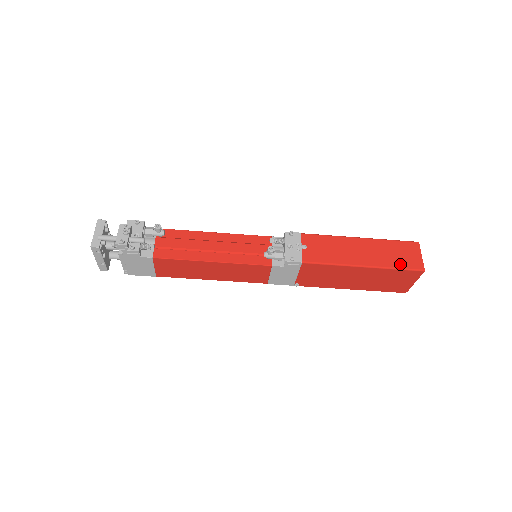
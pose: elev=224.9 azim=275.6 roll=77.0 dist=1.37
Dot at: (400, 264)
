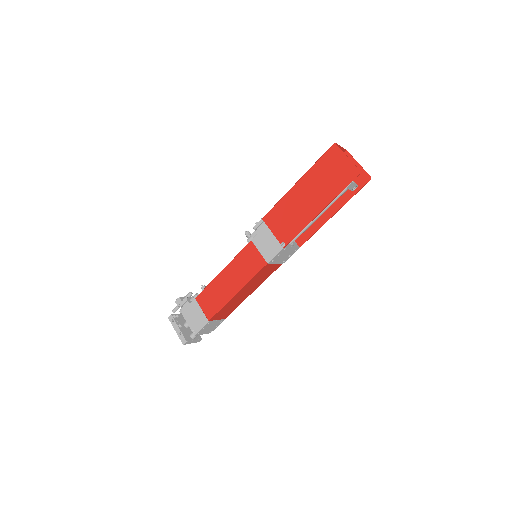
Dot at: occluded
